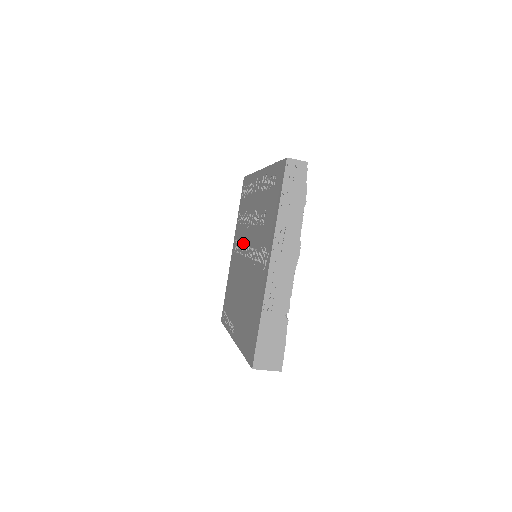
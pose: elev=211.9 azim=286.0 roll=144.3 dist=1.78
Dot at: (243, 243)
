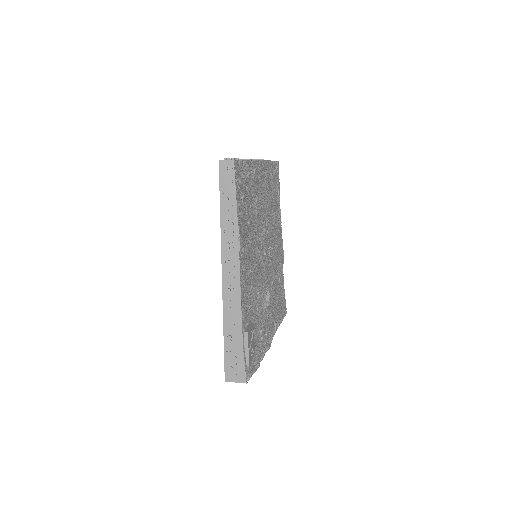
Dot at: occluded
